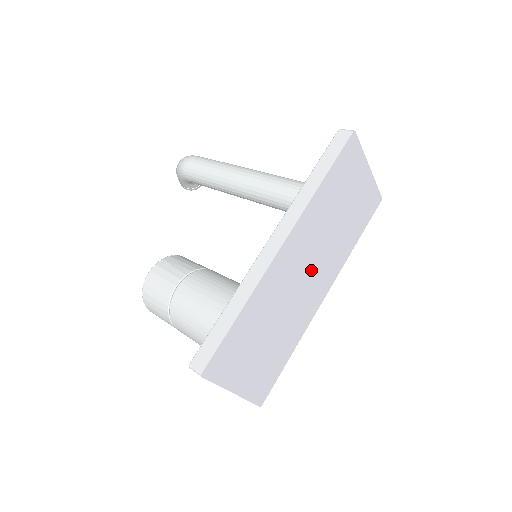
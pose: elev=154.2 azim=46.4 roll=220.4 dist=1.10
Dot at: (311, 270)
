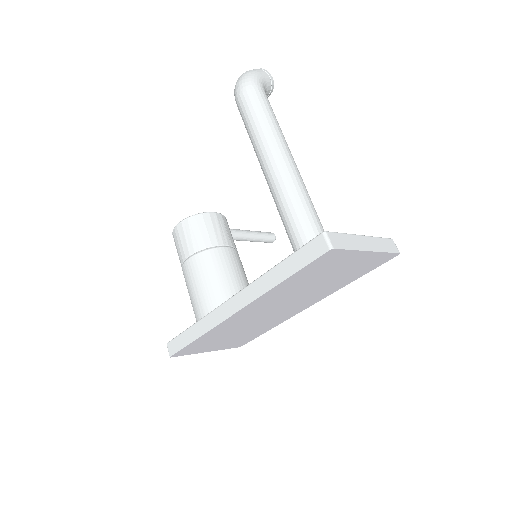
Dot at: (282, 307)
